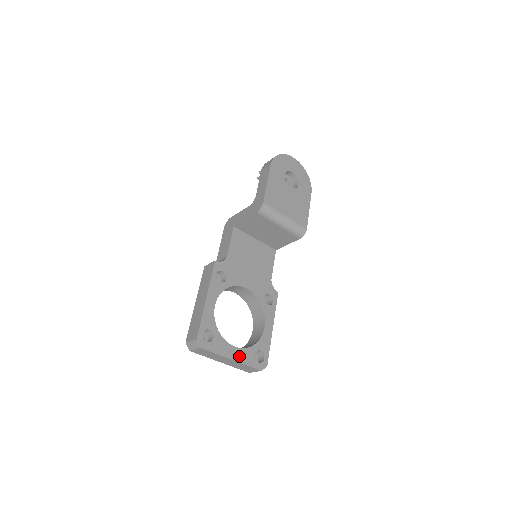
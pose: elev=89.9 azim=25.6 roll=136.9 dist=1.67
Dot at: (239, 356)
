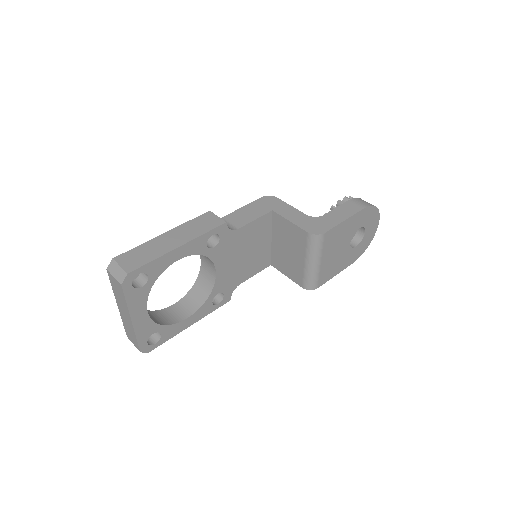
Dot at: (140, 323)
